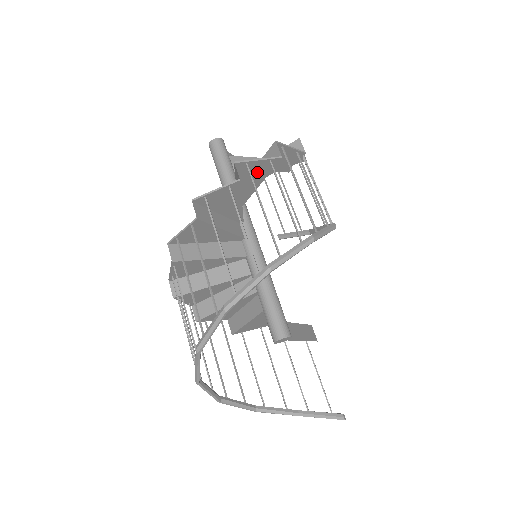
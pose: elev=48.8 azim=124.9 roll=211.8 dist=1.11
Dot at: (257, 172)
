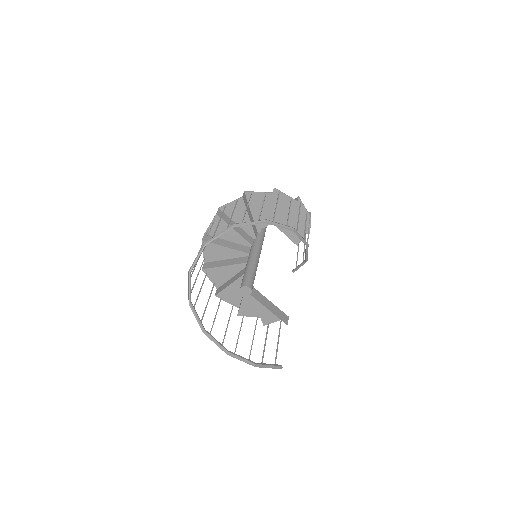
Dot at: (261, 202)
